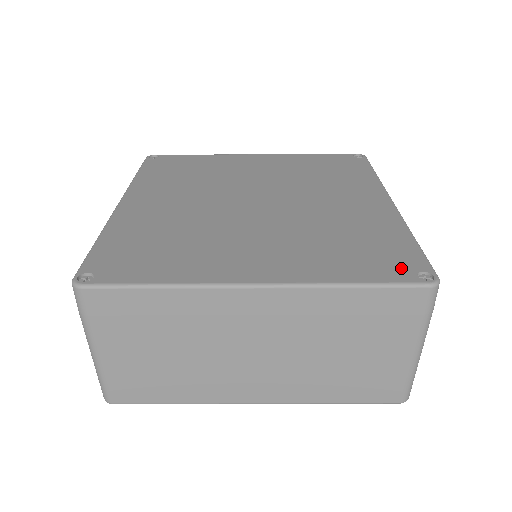
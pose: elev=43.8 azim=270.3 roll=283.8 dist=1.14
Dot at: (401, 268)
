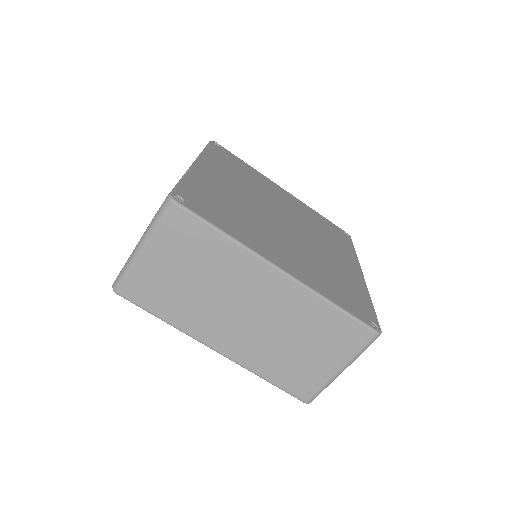
Dot at: (363, 313)
